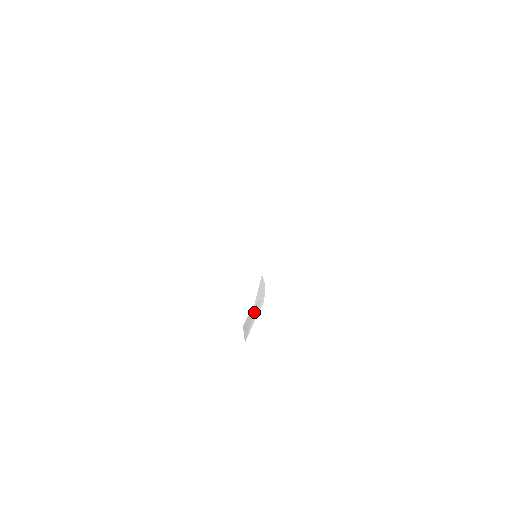
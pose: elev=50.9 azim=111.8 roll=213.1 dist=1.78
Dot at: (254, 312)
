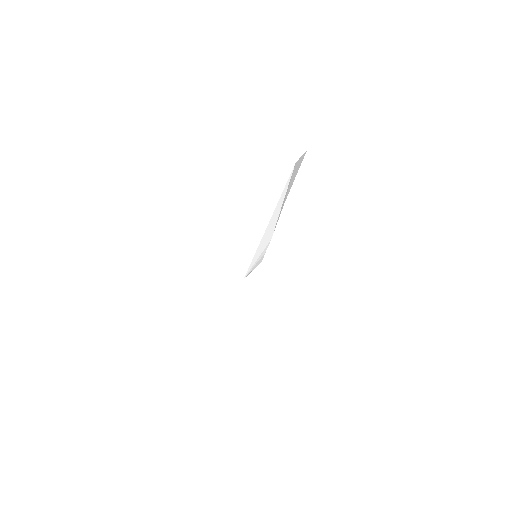
Dot at: (282, 207)
